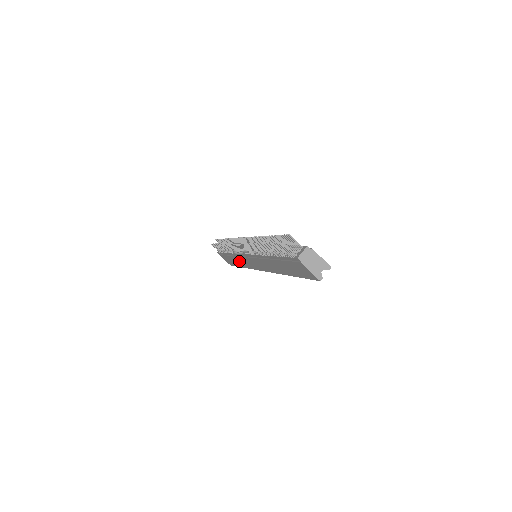
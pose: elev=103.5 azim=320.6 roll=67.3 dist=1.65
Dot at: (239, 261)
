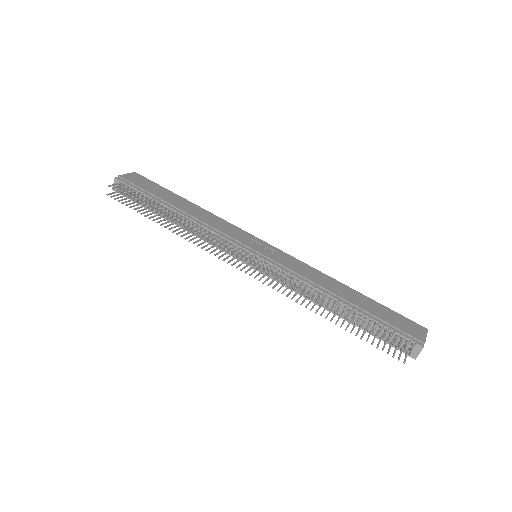
Dot at: occluded
